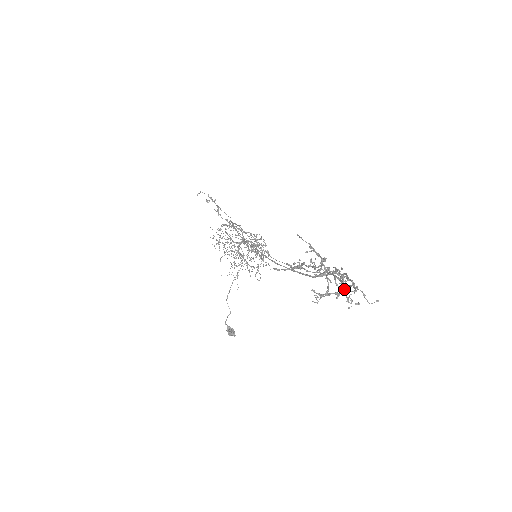
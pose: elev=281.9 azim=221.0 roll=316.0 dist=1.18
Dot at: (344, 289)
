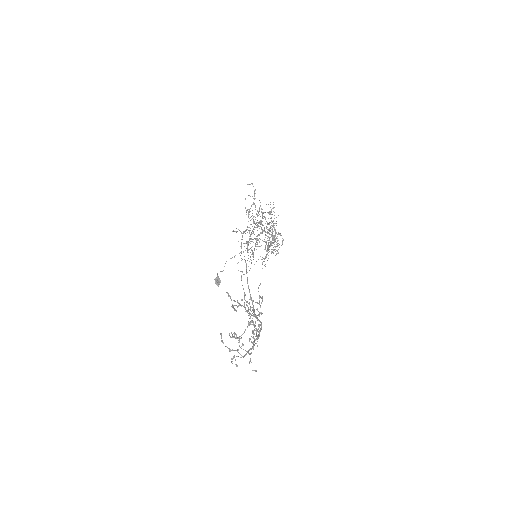
Dot at: (237, 350)
